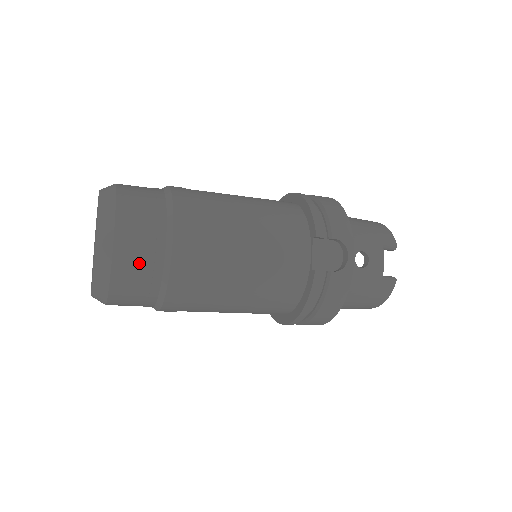
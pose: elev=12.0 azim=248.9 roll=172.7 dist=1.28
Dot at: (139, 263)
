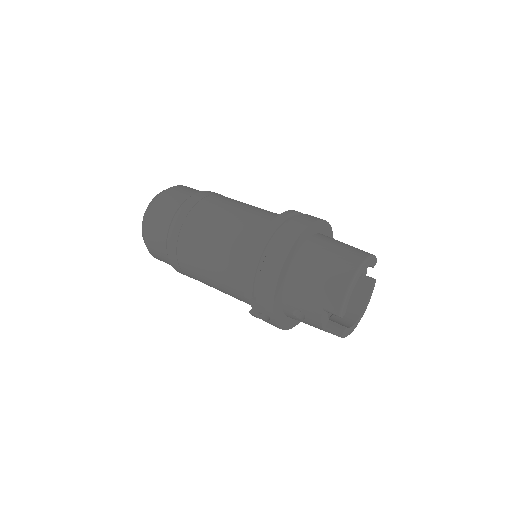
Dot at: (165, 262)
